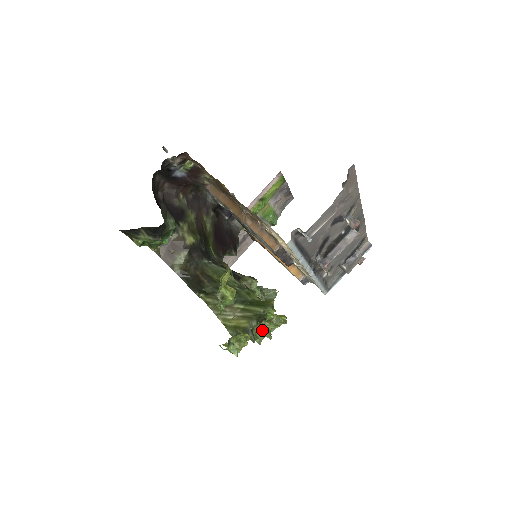
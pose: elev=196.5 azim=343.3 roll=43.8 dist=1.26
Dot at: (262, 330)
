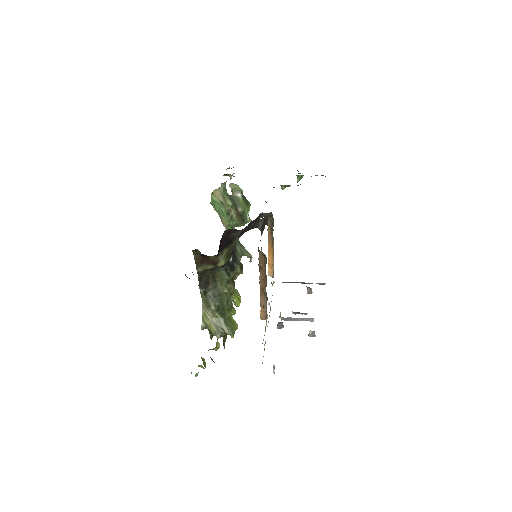
Dot at: occluded
